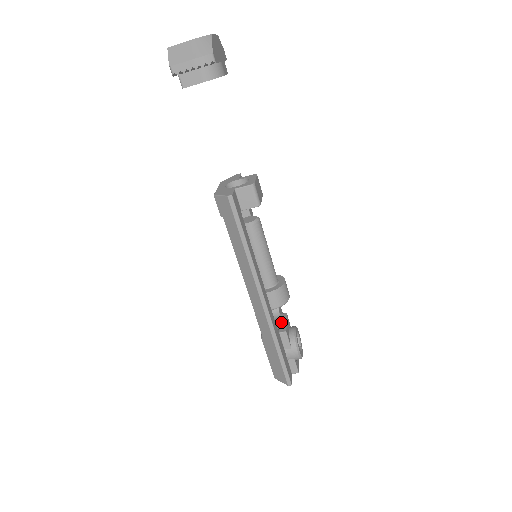
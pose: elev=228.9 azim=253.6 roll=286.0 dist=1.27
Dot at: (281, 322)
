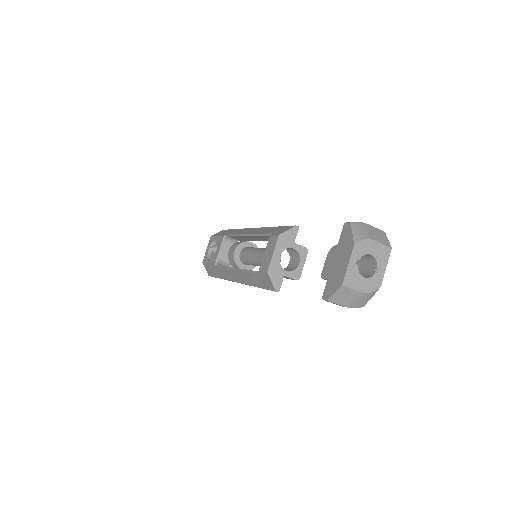
Dot at: occluded
